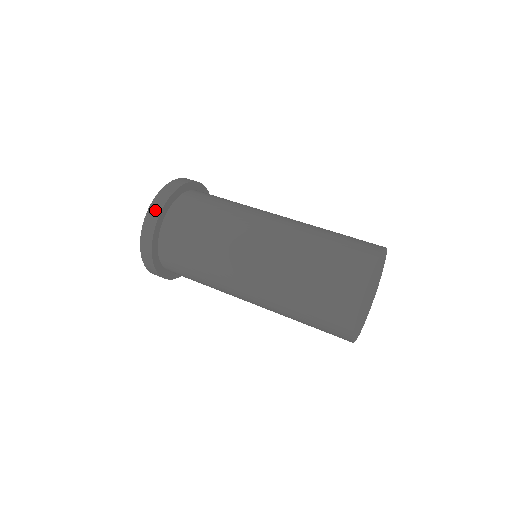
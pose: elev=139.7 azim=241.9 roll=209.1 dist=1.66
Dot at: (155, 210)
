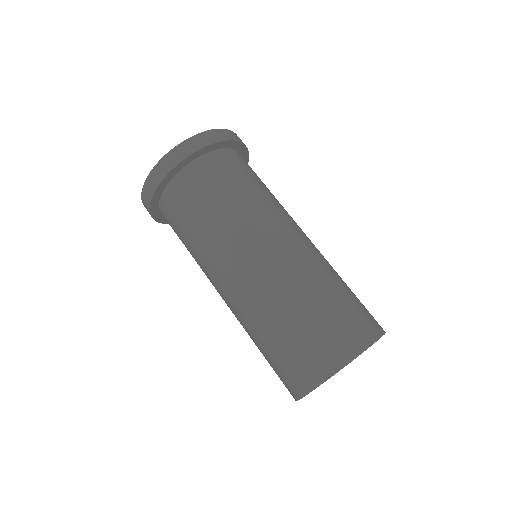
Dot at: (184, 150)
